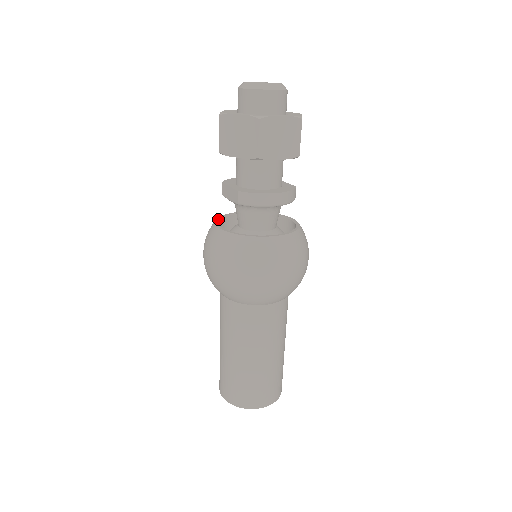
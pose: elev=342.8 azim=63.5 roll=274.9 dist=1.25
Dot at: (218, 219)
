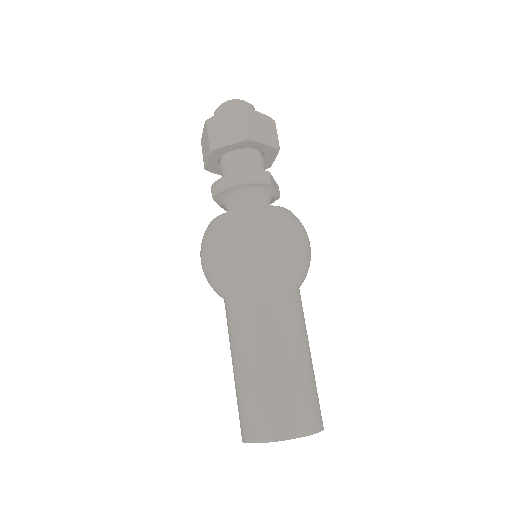
Dot at: occluded
